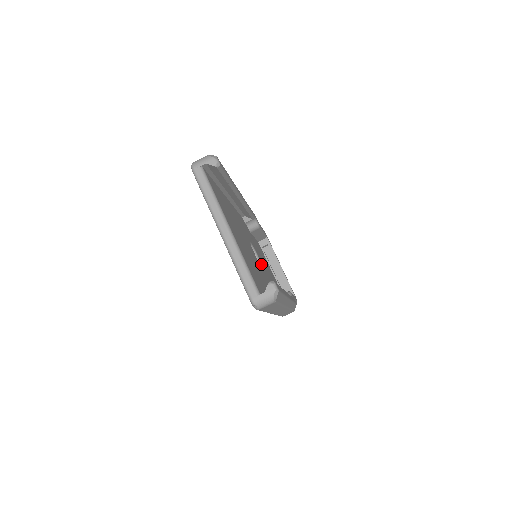
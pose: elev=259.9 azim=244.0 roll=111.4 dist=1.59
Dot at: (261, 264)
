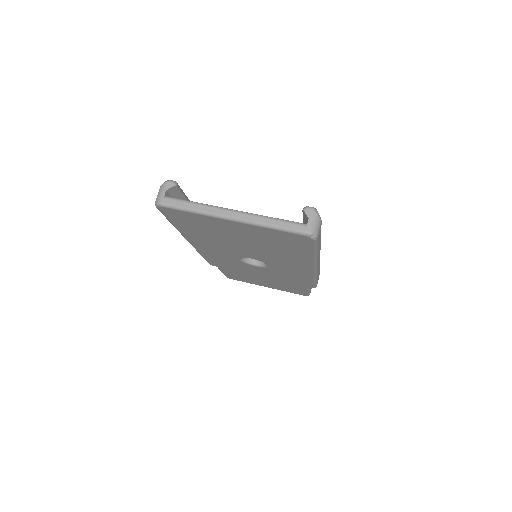
Dot at: occluded
